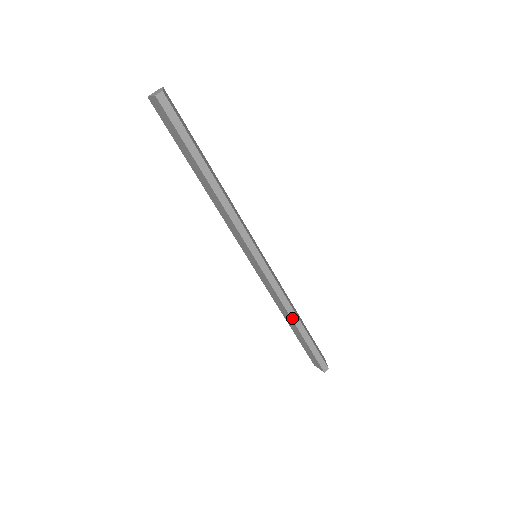
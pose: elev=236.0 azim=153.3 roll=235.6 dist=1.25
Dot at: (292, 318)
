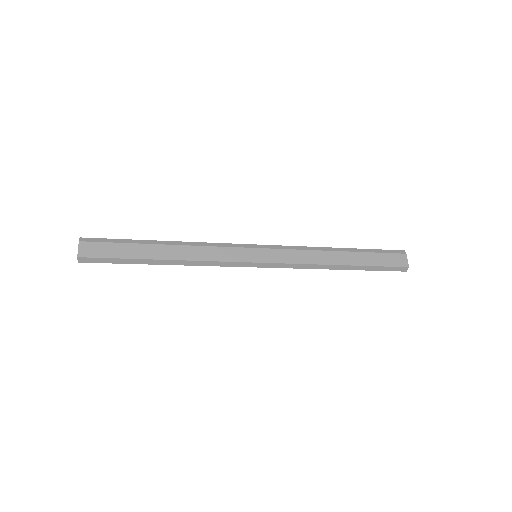
Dot at: (329, 269)
